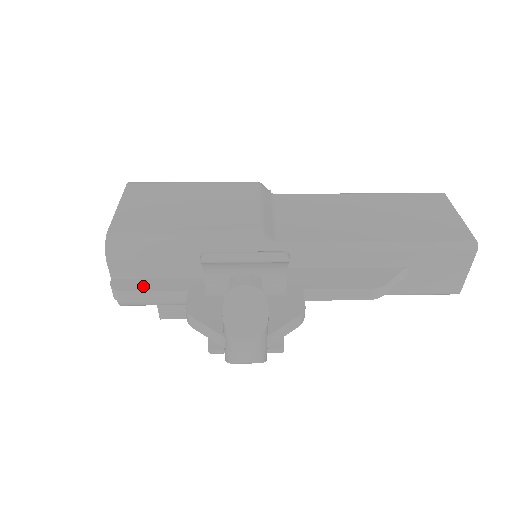
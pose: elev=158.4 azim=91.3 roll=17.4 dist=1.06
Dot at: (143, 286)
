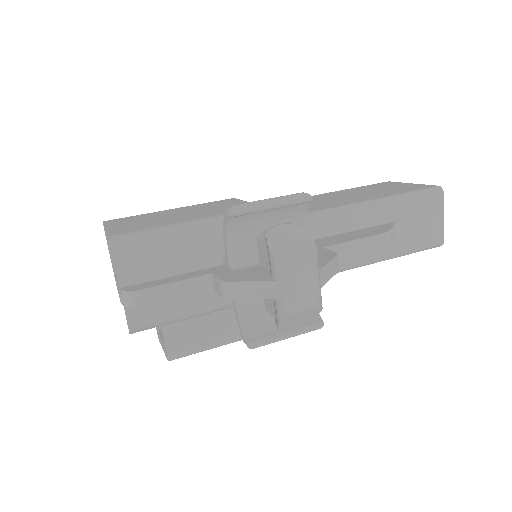
Dot at: (161, 282)
